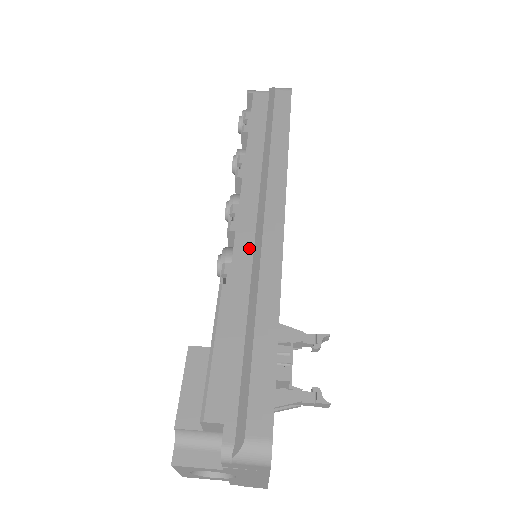
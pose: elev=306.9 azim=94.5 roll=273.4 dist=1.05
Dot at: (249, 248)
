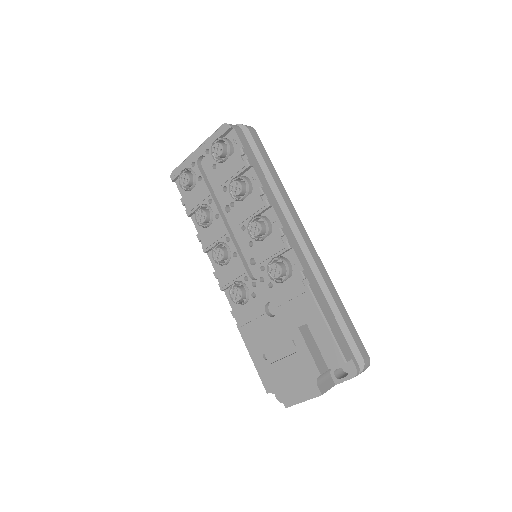
Dot at: (304, 258)
